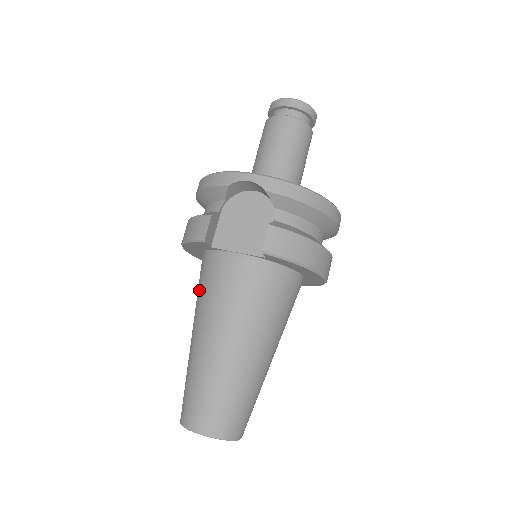
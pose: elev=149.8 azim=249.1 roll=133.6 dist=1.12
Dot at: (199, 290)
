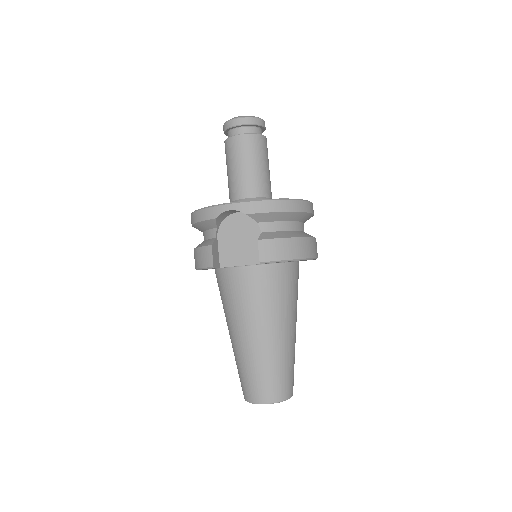
Dot at: (222, 300)
